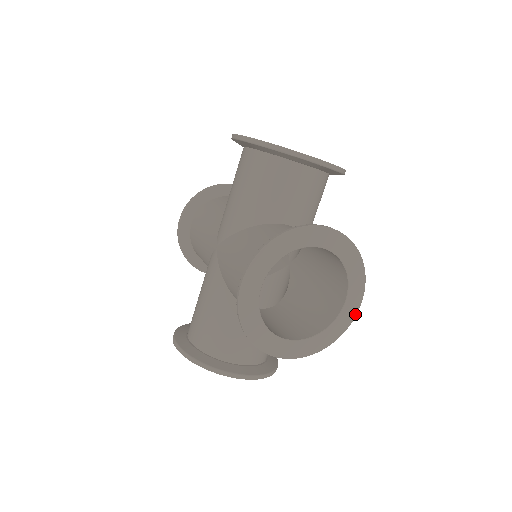
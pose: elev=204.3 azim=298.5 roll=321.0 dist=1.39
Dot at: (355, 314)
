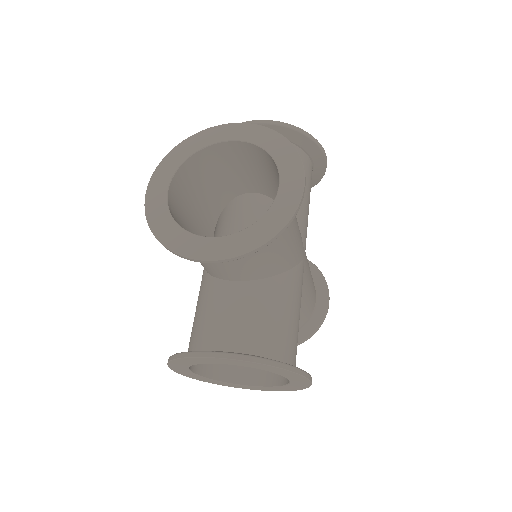
Dot at: (309, 384)
